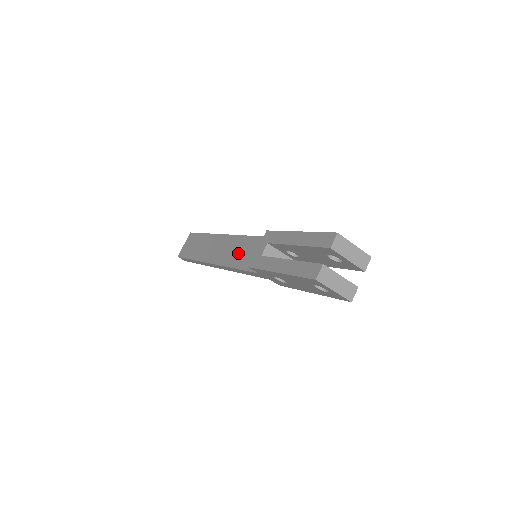
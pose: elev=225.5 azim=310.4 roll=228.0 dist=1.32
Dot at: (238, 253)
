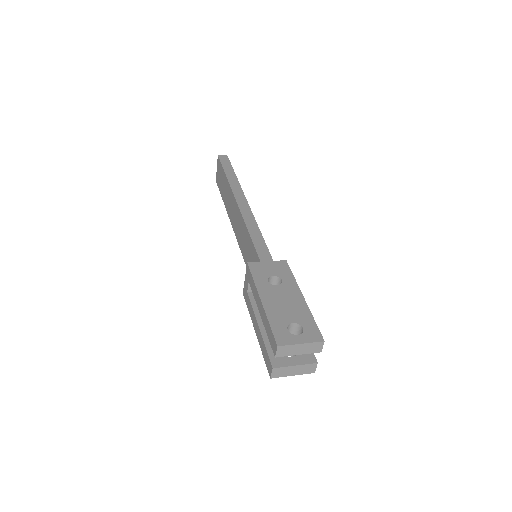
Dot at: (244, 243)
